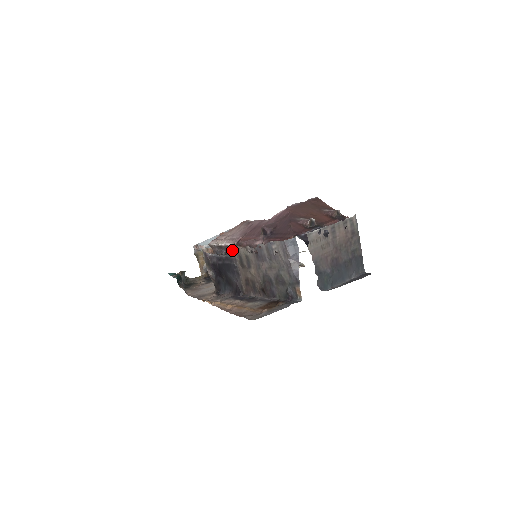
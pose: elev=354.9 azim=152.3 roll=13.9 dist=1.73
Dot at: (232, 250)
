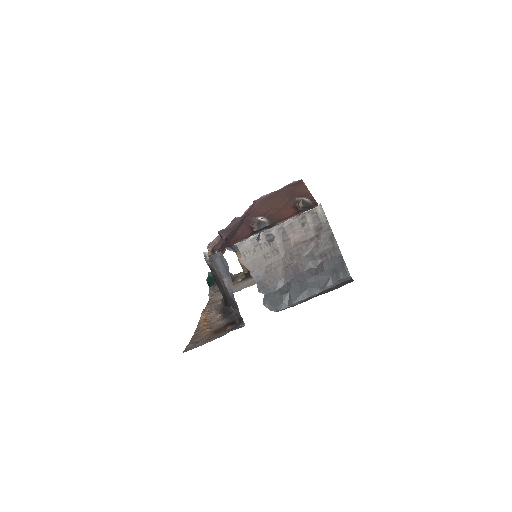
Dot at: (208, 258)
